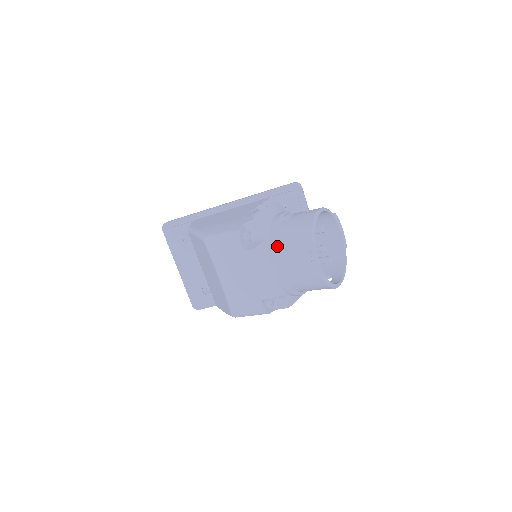
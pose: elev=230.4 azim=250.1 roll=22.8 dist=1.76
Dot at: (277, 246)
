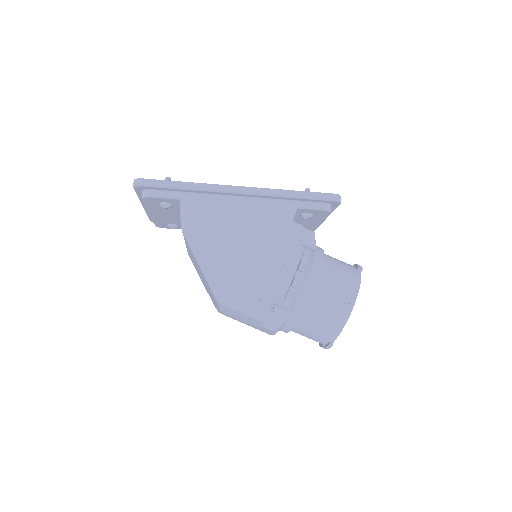
Dot at: (296, 324)
